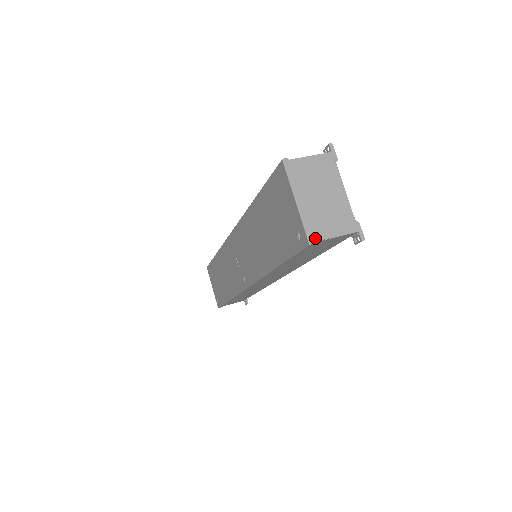
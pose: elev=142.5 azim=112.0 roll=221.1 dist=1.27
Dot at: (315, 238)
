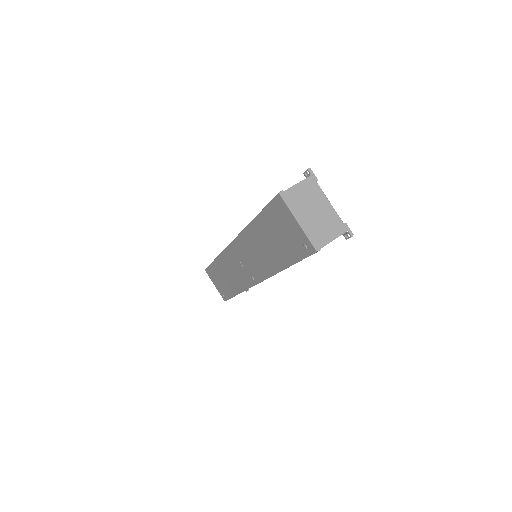
Dot at: (319, 246)
